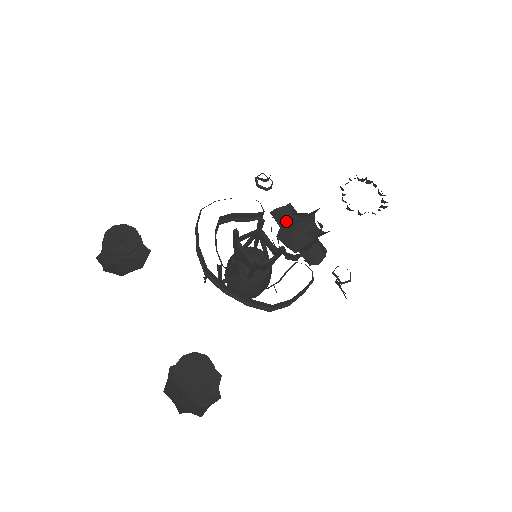
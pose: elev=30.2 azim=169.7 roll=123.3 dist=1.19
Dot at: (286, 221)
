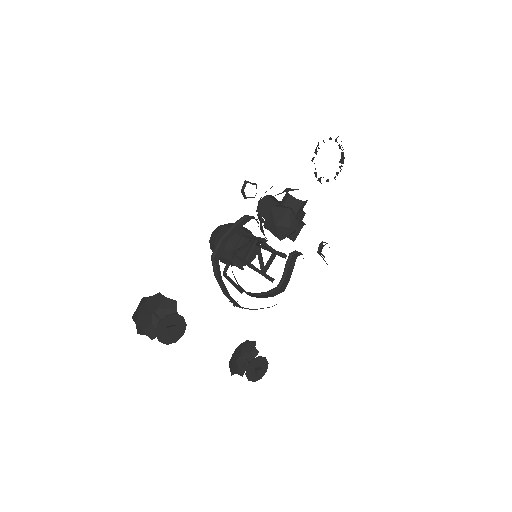
Dot at: (269, 210)
